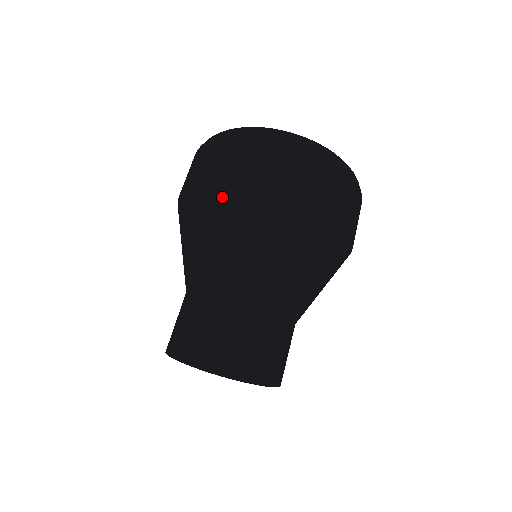
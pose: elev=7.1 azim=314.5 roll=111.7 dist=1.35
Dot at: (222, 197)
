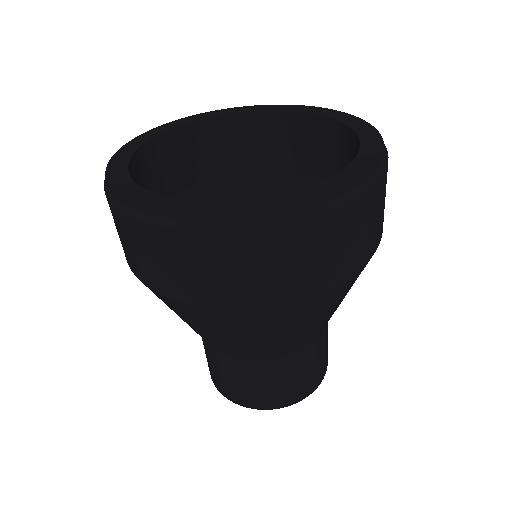
Dot at: (219, 319)
